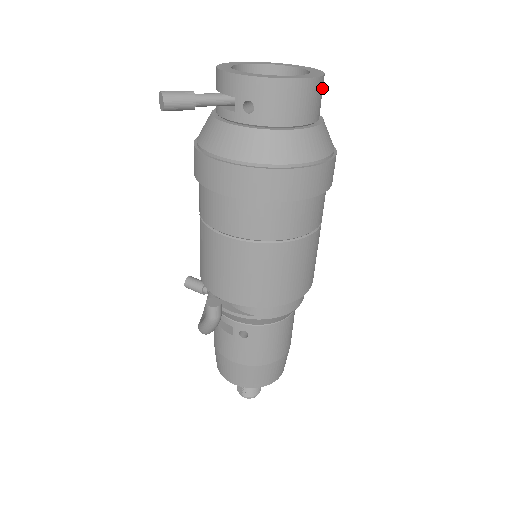
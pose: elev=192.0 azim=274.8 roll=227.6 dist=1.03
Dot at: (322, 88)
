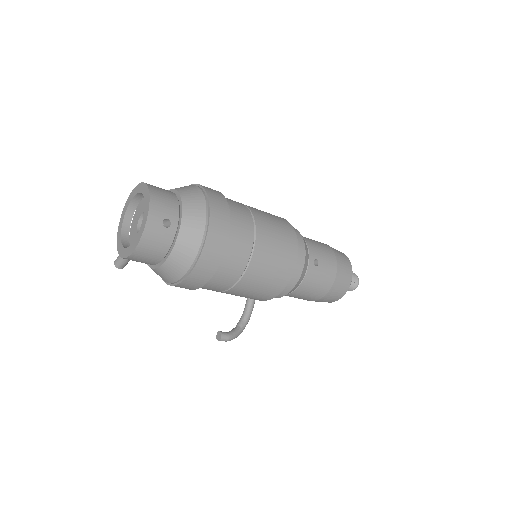
Dot at: (155, 226)
